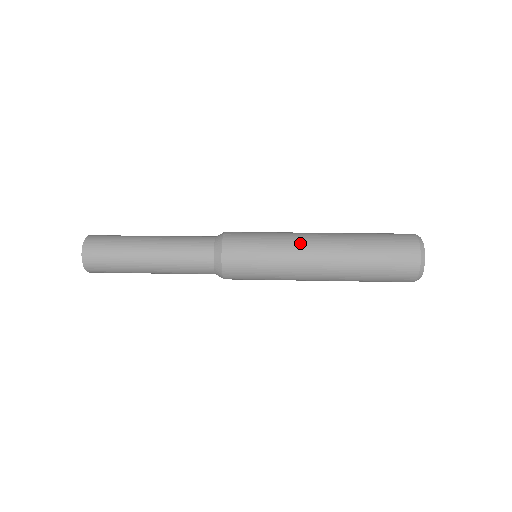
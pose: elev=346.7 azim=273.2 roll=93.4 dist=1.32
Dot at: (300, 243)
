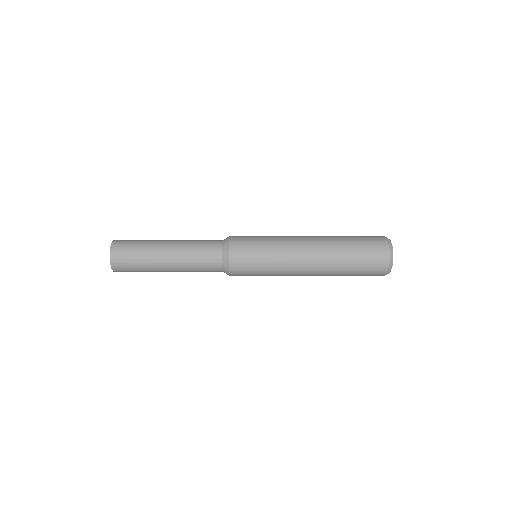
Dot at: (293, 249)
